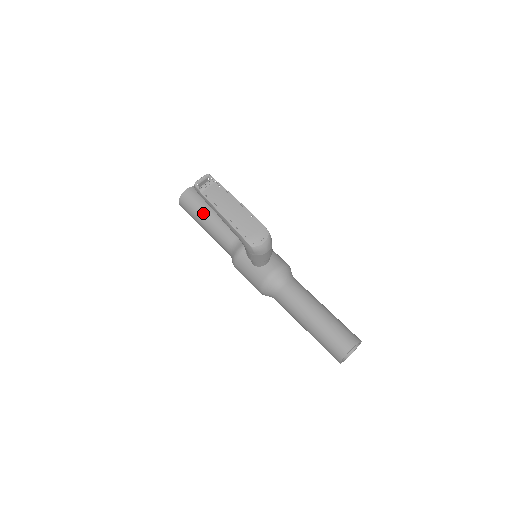
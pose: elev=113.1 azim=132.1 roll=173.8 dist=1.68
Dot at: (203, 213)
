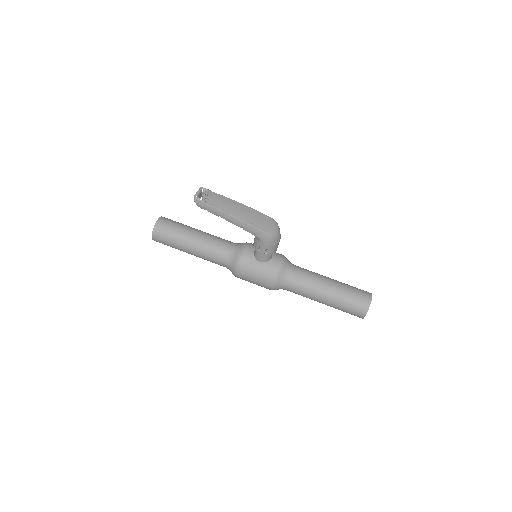
Dot at: (186, 235)
